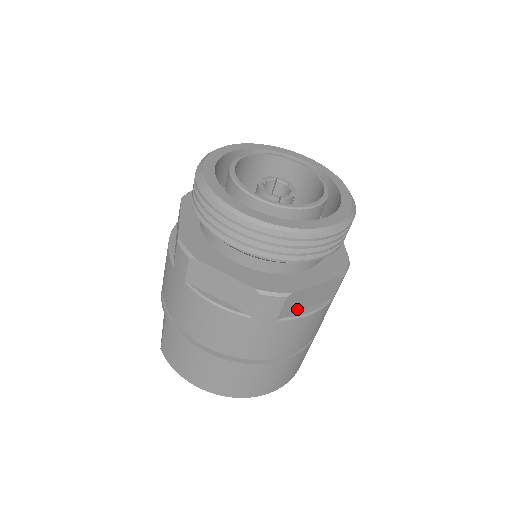
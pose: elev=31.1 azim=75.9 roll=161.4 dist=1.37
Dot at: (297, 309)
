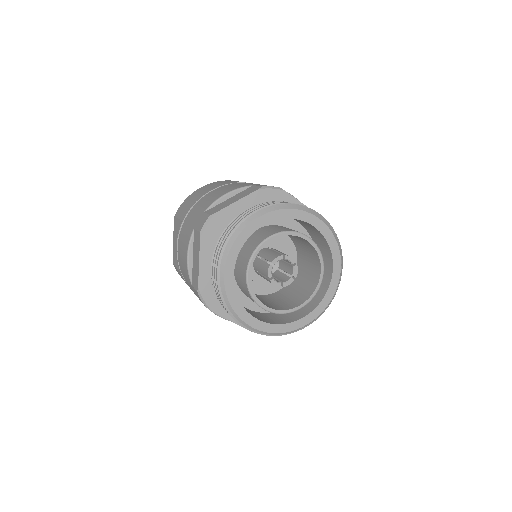
Dot at: occluded
